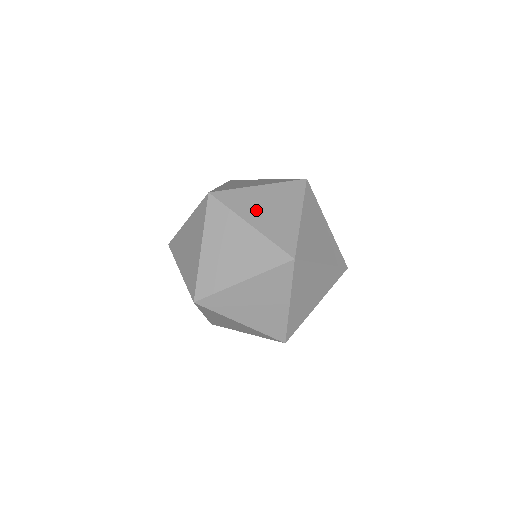
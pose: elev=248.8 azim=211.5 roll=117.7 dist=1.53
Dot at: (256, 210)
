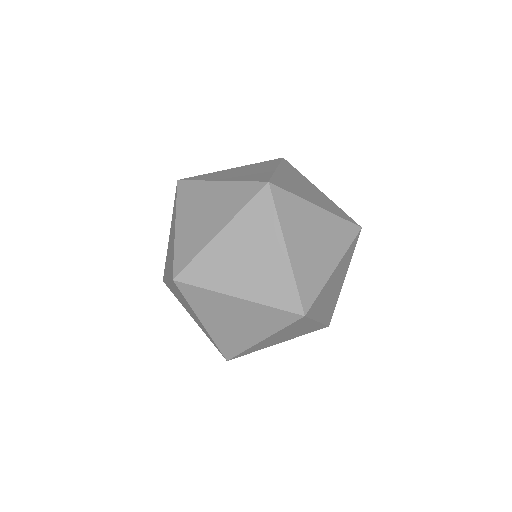
Dot at: (192, 211)
